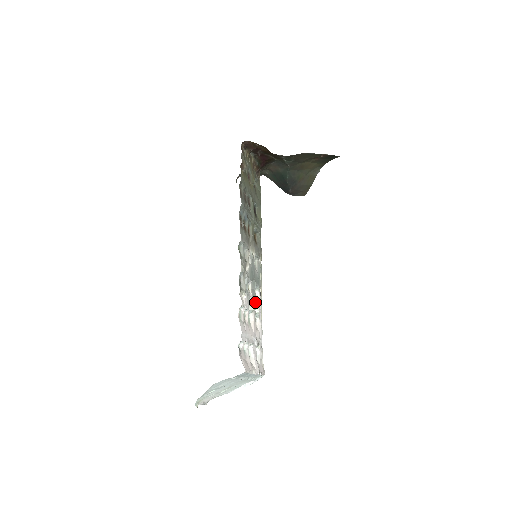
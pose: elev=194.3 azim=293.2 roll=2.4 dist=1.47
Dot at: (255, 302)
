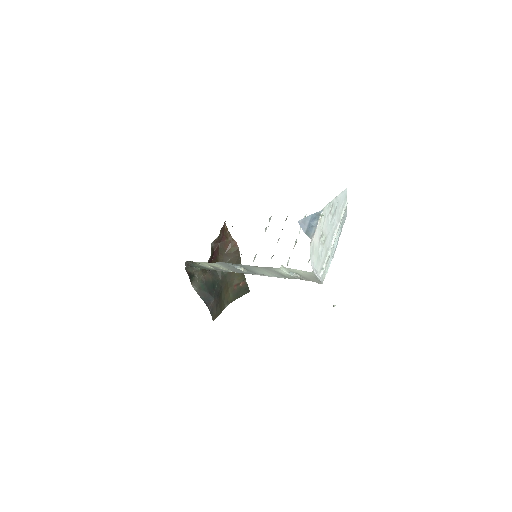
Dot at: occluded
